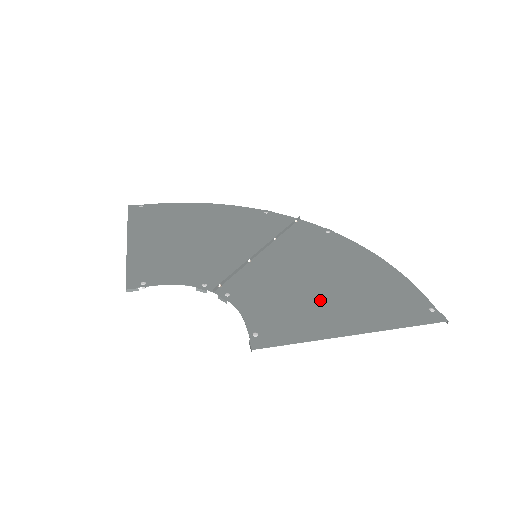
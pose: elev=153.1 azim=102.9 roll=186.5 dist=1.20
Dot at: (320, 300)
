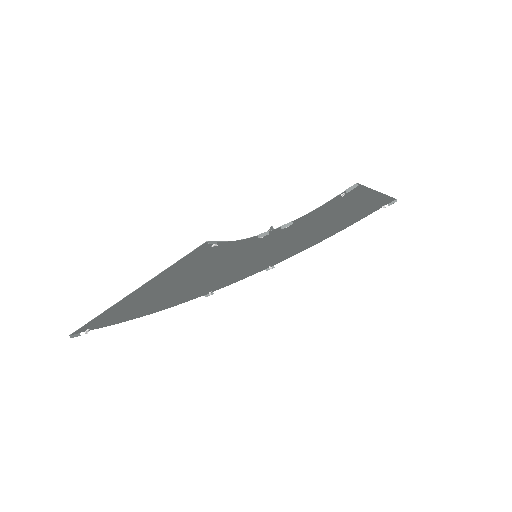
Dot at: (335, 216)
